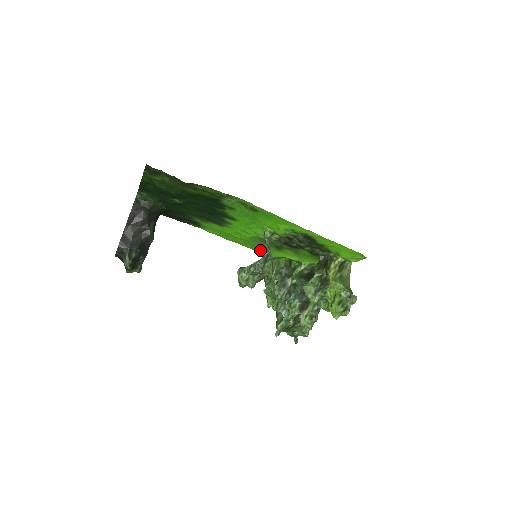
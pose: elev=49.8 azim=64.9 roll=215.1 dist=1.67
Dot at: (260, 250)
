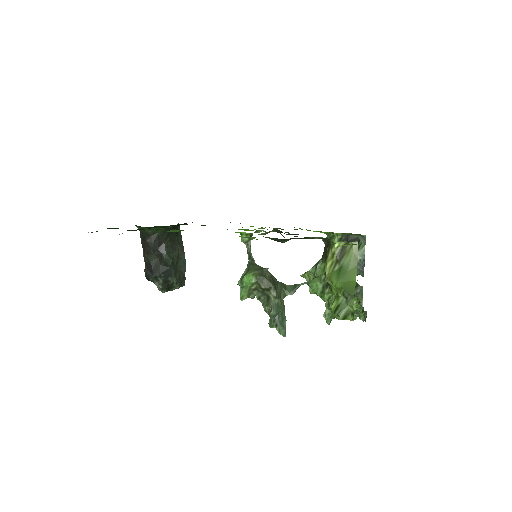
Dot at: occluded
